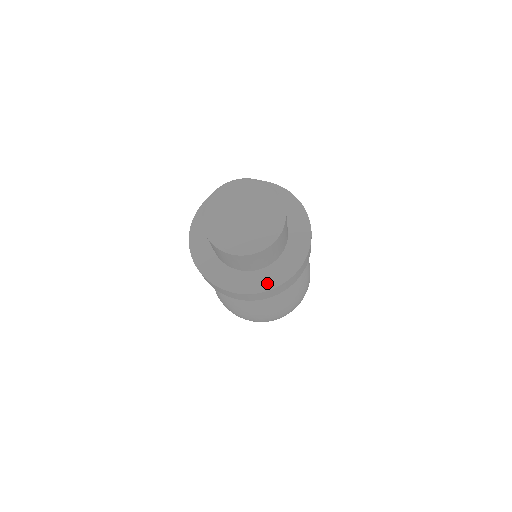
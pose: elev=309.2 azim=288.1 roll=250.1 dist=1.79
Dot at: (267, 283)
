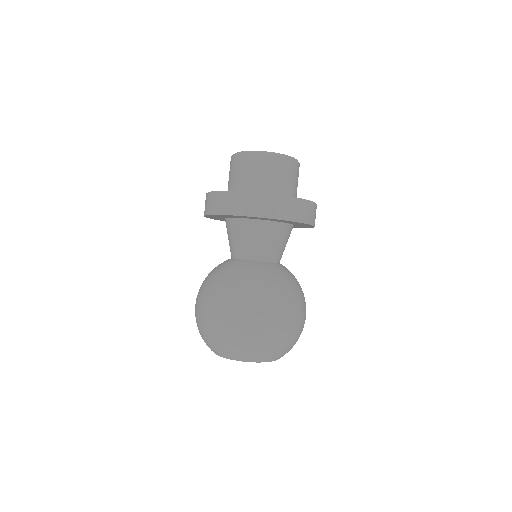
Dot at: occluded
